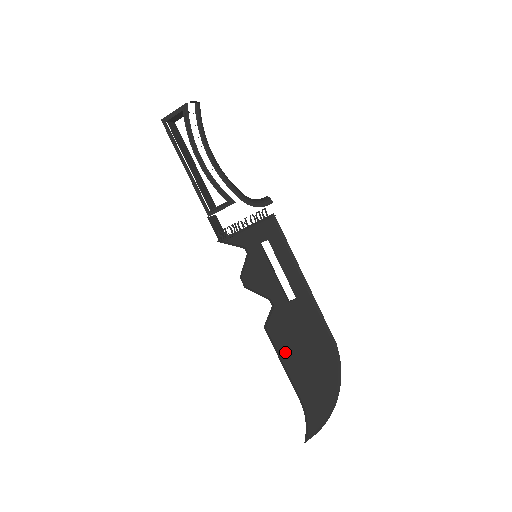
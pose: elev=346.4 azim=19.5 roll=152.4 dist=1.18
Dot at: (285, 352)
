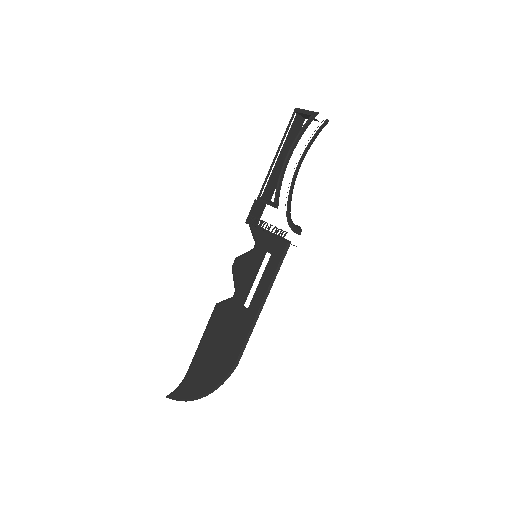
Dot at: (210, 332)
